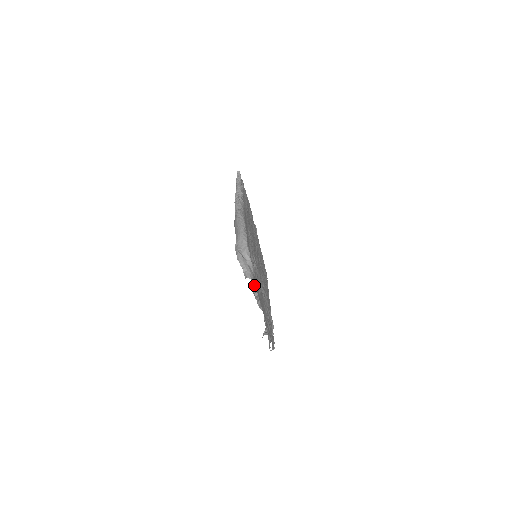
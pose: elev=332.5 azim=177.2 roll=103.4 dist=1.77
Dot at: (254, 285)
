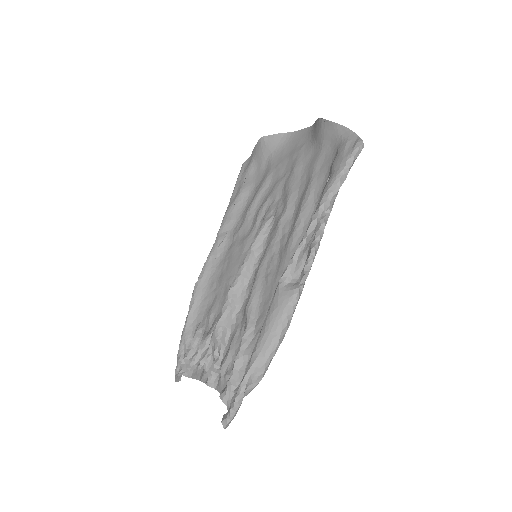
Dot at: (222, 336)
